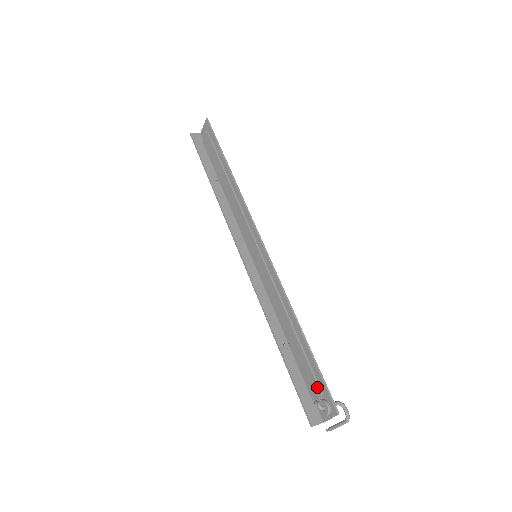
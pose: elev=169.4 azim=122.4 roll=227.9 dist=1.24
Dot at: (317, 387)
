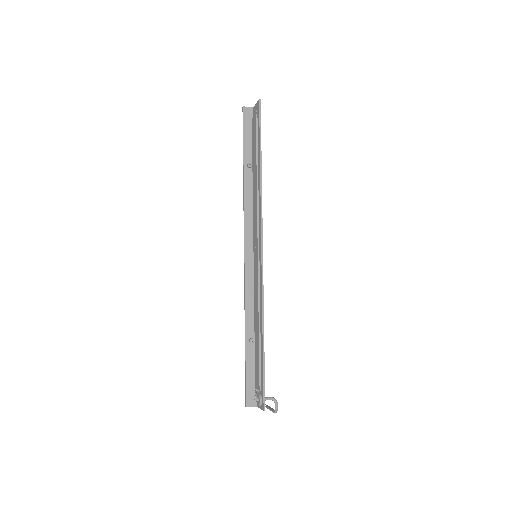
Dot at: (259, 384)
